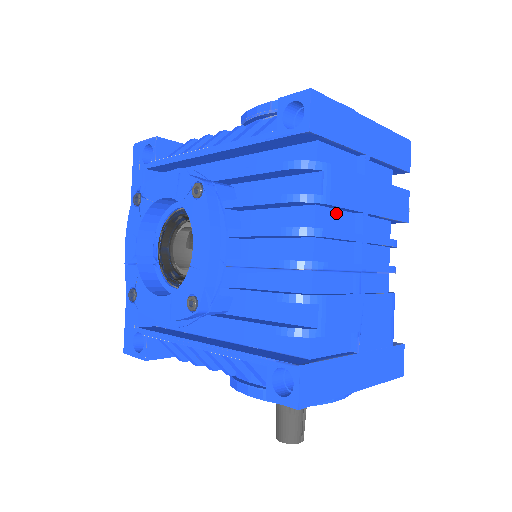
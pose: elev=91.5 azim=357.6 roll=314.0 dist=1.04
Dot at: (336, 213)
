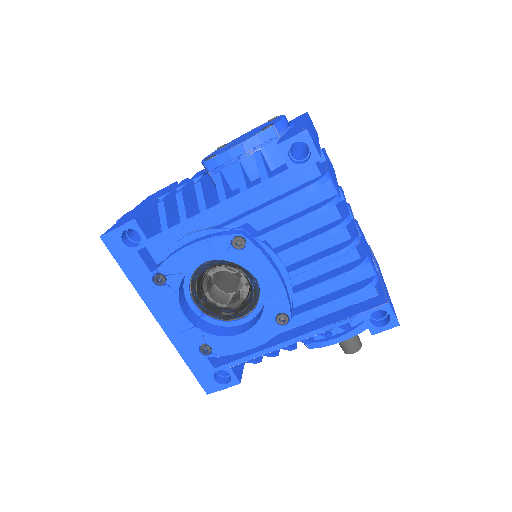
Dot at: occluded
